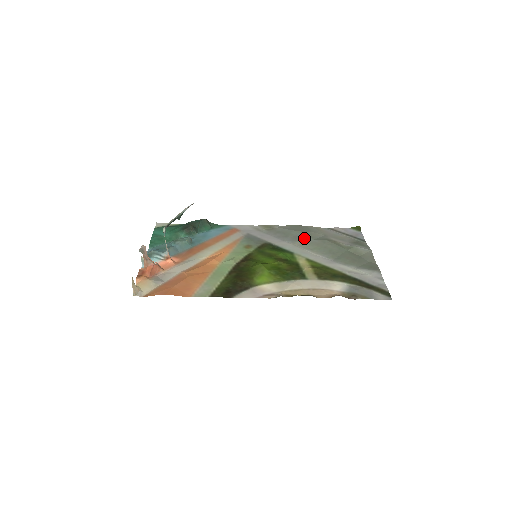
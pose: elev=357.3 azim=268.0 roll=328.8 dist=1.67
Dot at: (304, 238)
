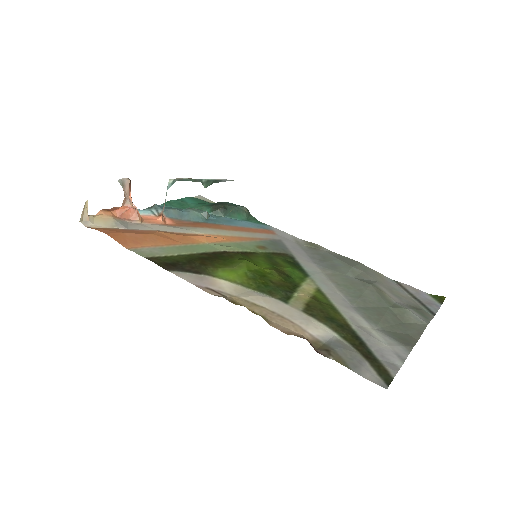
Dot at: (343, 270)
